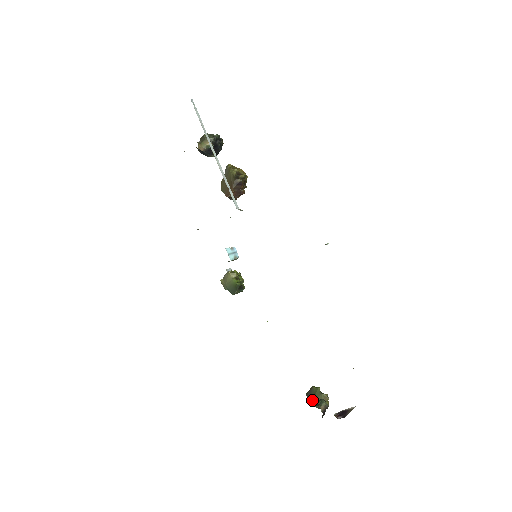
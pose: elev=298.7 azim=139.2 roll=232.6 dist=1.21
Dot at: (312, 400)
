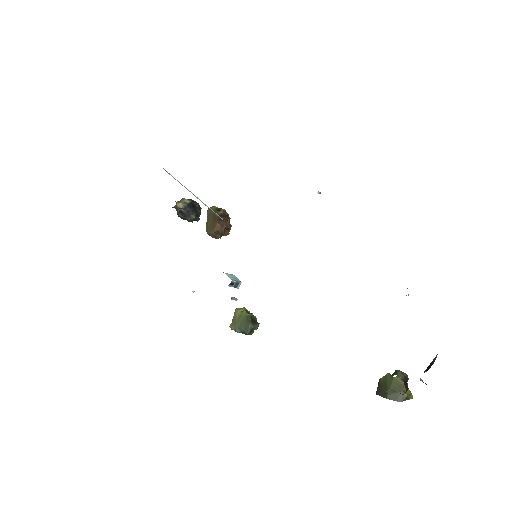
Dot at: occluded
